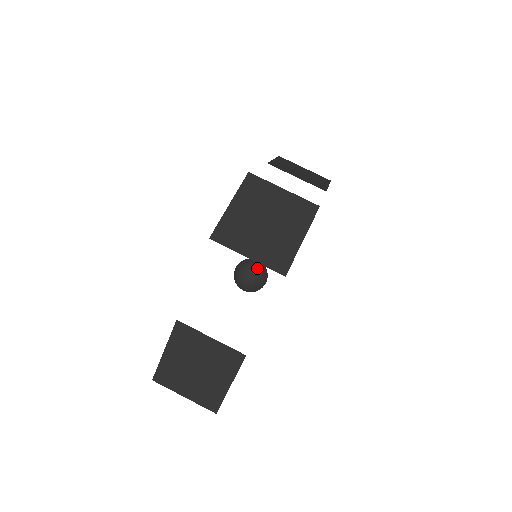
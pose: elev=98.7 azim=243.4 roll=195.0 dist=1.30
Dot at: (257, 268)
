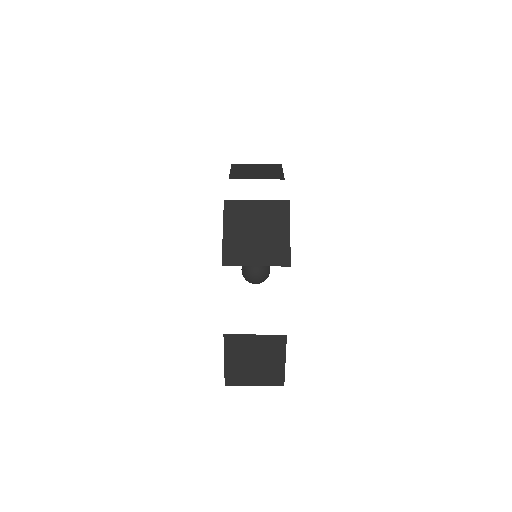
Dot at: occluded
